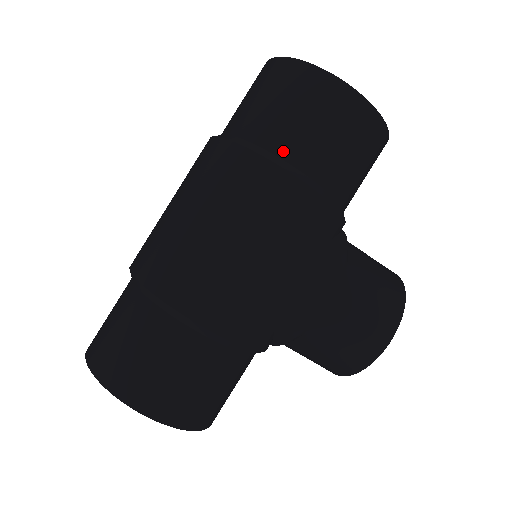
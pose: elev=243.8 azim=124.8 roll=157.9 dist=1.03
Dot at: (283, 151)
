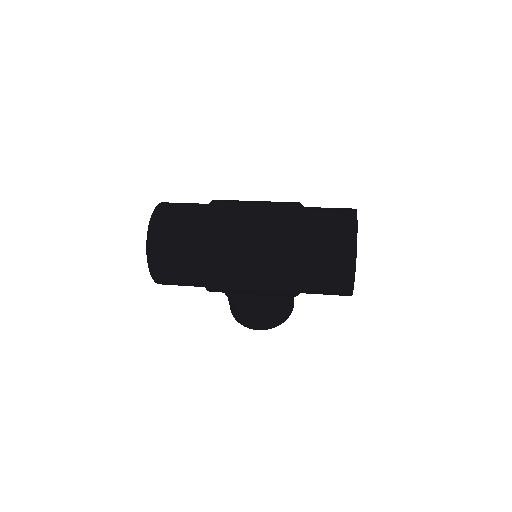
Dot at: (304, 273)
